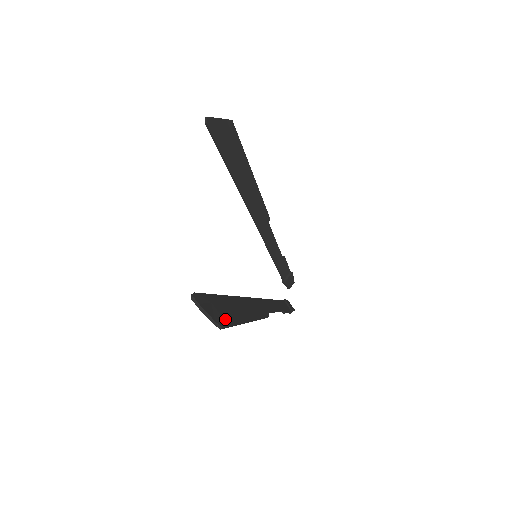
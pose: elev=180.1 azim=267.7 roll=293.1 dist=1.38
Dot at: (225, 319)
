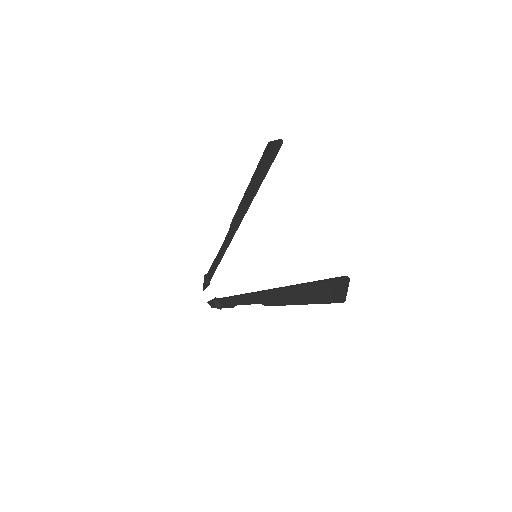
Dot at: (333, 297)
